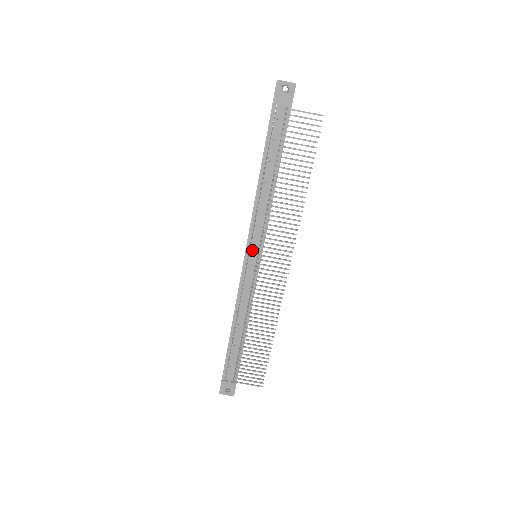
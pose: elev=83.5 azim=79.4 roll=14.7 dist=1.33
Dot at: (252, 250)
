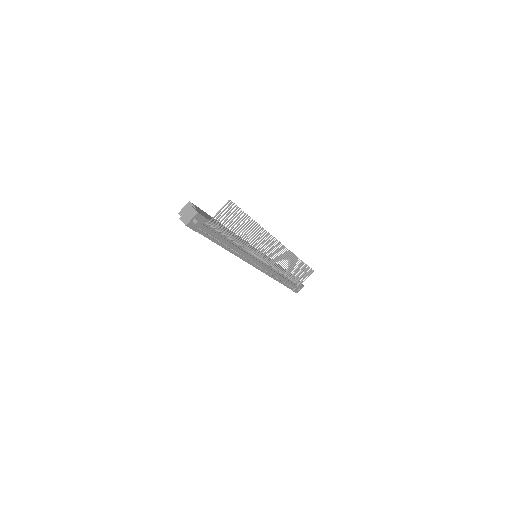
Dot at: (255, 262)
